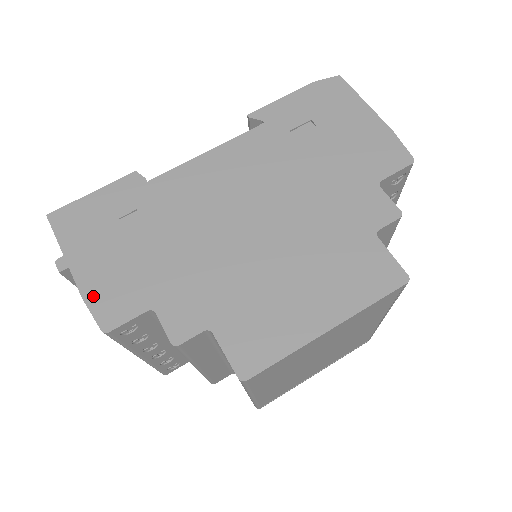
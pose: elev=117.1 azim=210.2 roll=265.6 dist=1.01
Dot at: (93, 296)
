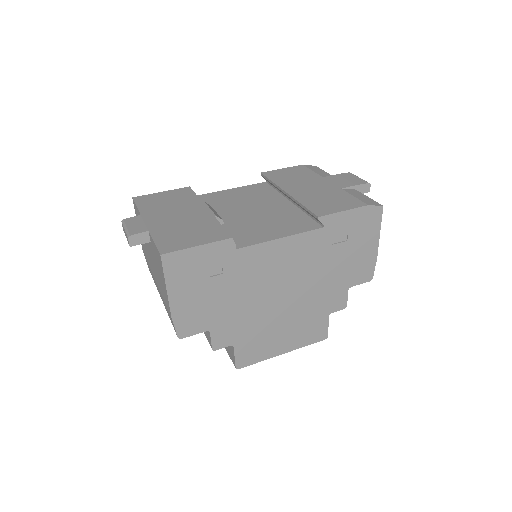
Dot at: (179, 318)
